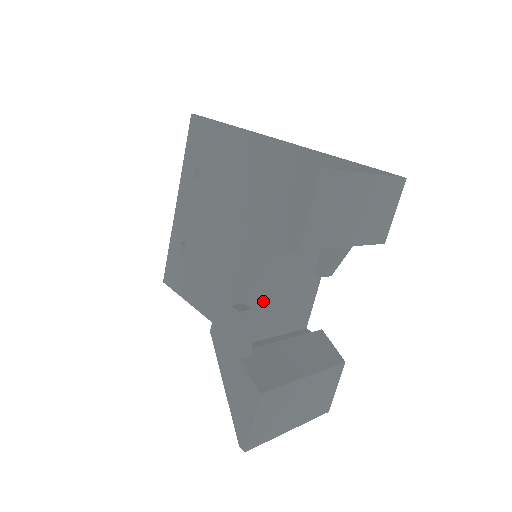
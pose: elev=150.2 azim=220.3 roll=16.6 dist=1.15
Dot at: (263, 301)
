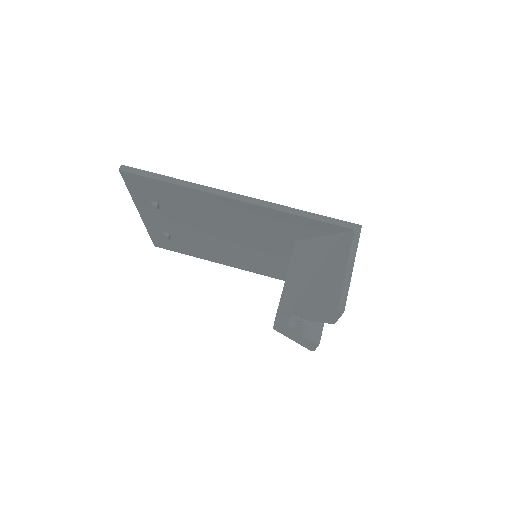
Dot at: occluded
